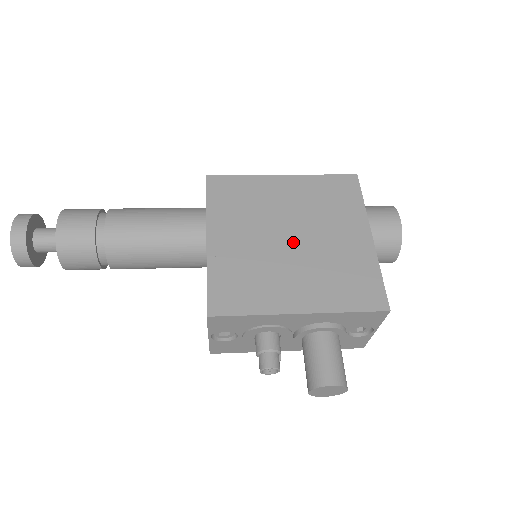
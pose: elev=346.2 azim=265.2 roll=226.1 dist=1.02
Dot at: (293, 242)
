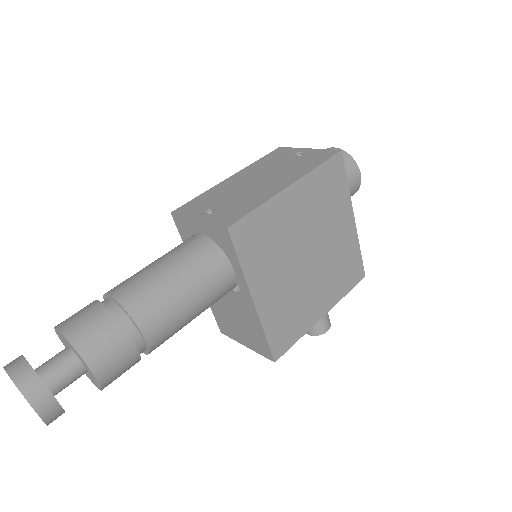
Dot at: (311, 260)
